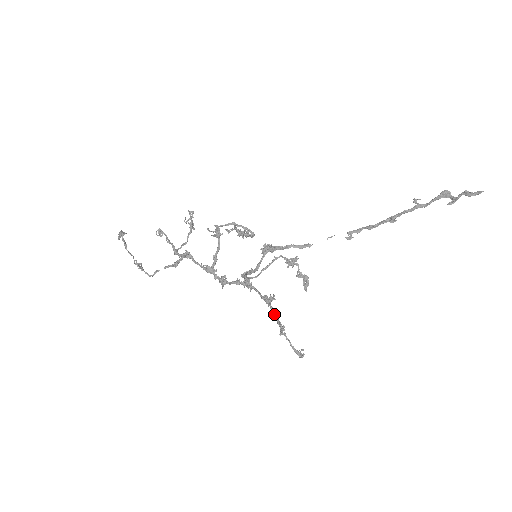
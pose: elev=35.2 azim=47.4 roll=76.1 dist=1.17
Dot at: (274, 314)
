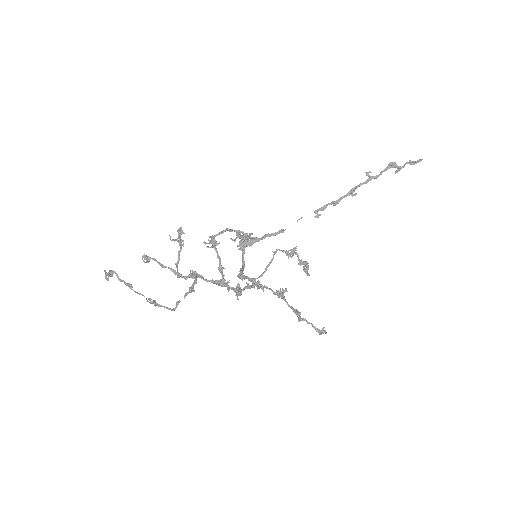
Dot at: (289, 305)
